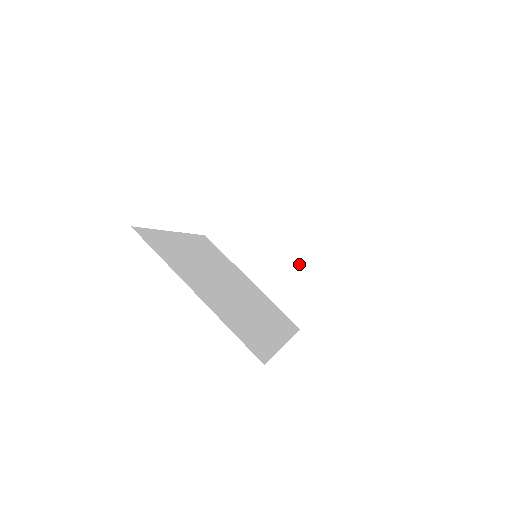
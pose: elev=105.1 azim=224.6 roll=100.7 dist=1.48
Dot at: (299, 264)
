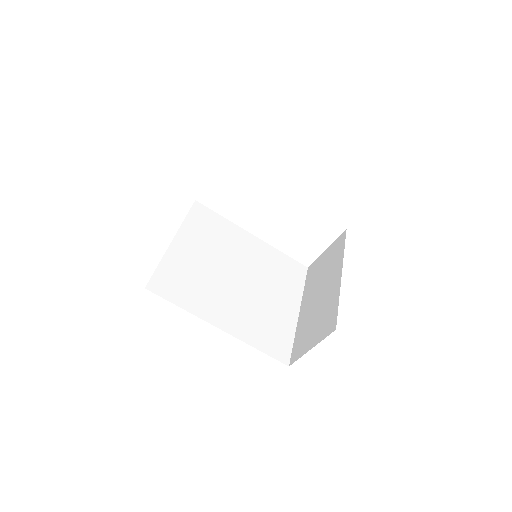
Dot at: (324, 305)
